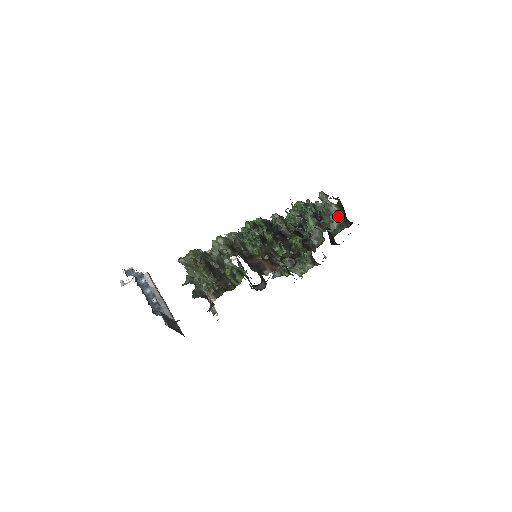
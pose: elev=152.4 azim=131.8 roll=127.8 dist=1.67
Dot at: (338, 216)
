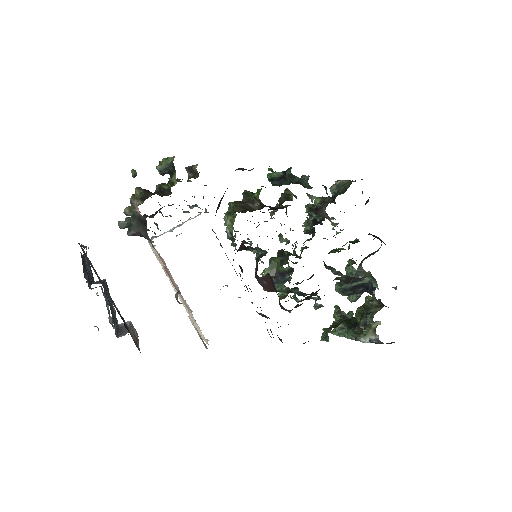
Dot at: (350, 182)
